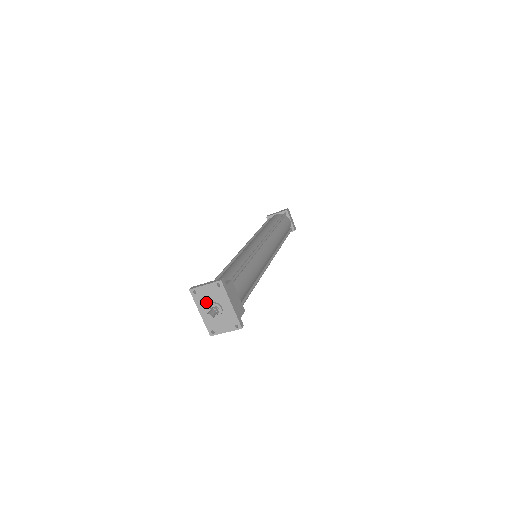
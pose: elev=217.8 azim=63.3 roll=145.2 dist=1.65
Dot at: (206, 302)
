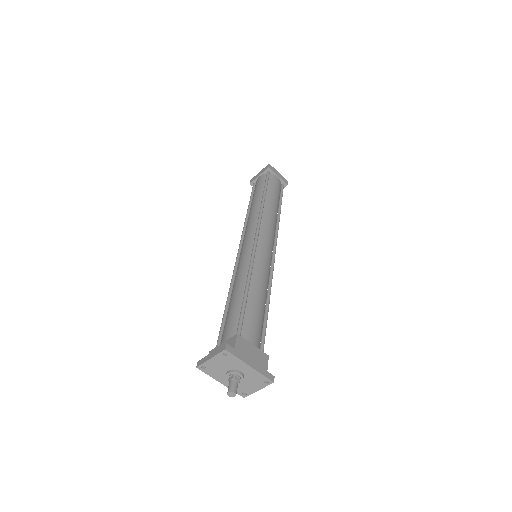
Dot at: (221, 372)
